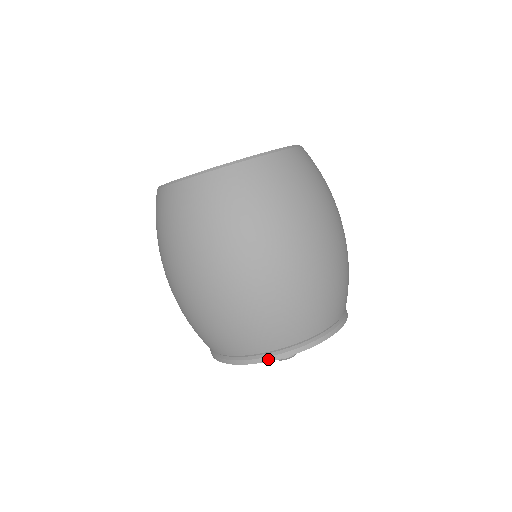
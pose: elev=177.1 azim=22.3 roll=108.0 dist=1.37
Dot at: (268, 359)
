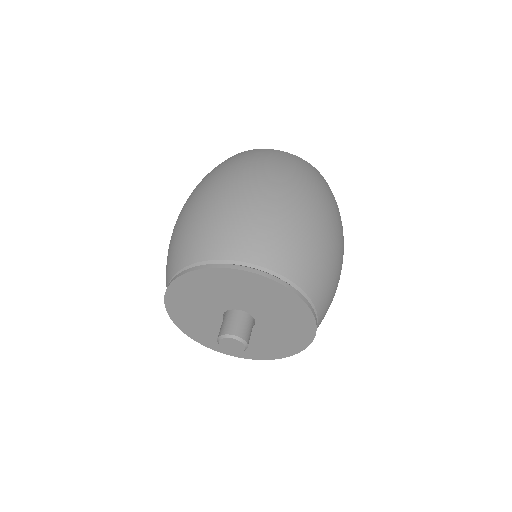
Dot at: (291, 288)
